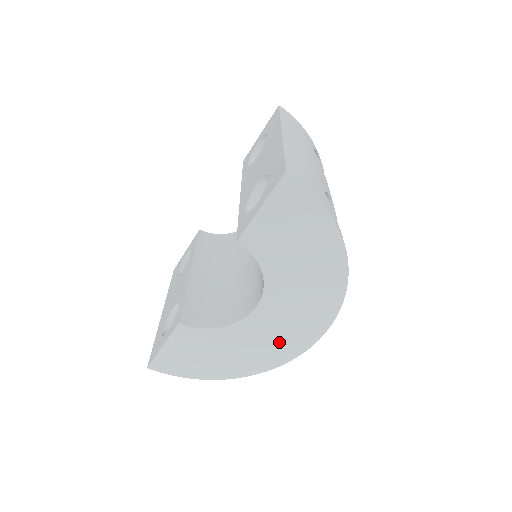
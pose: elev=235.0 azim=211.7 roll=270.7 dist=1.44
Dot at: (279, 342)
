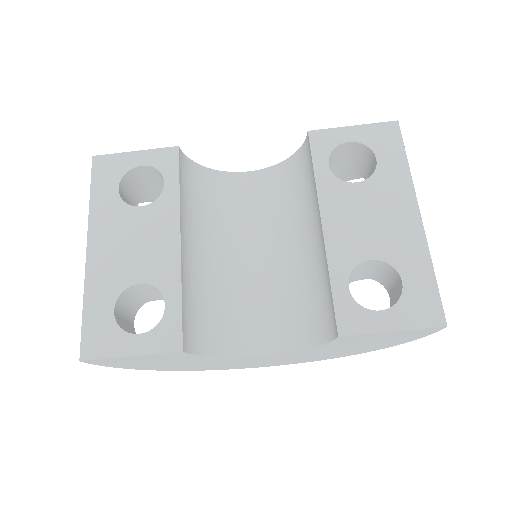
Dot at: (240, 364)
